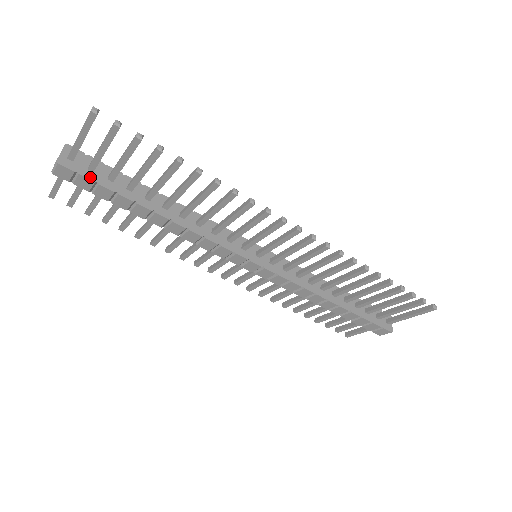
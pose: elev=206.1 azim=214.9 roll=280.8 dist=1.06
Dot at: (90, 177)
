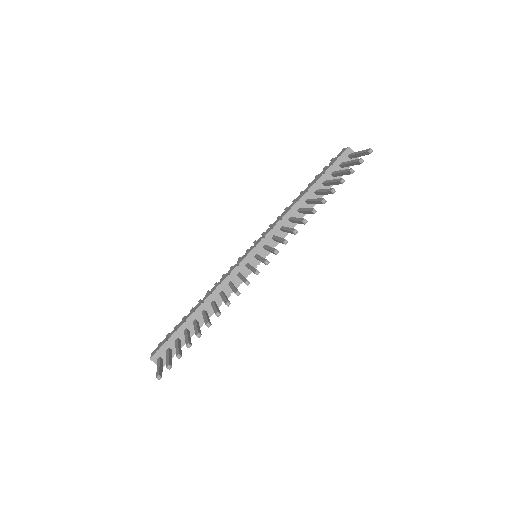
Dot at: (175, 353)
